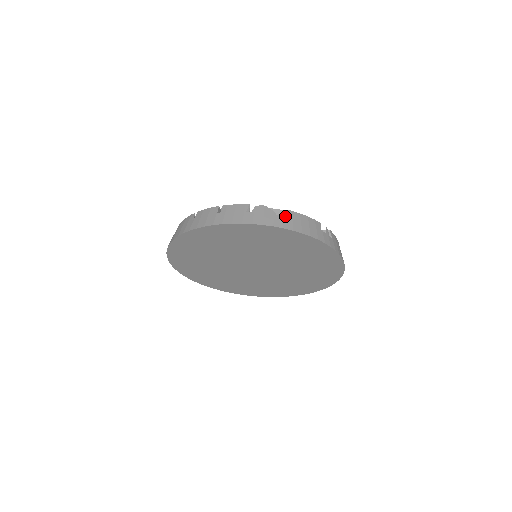
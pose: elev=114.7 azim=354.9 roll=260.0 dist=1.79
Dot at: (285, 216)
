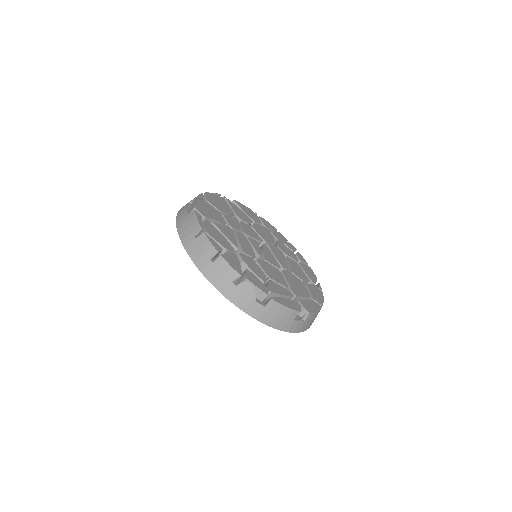
Dot at: (272, 292)
